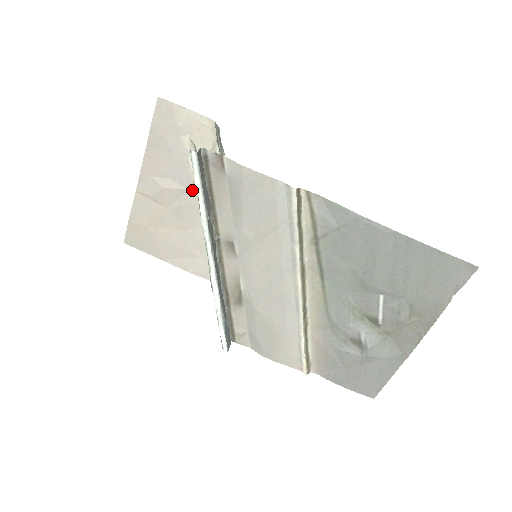
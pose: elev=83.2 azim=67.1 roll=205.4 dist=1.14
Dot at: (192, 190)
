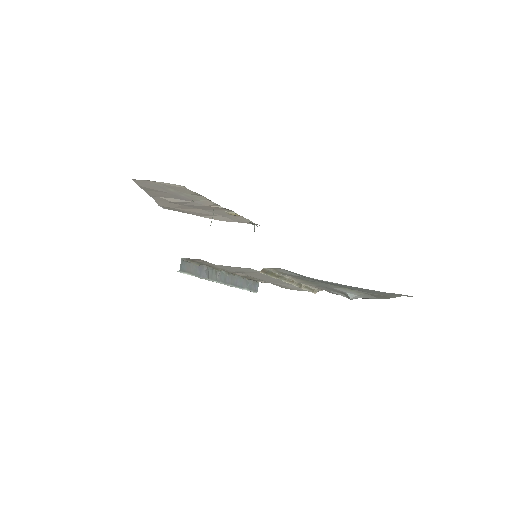
Dot at: (194, 202)
